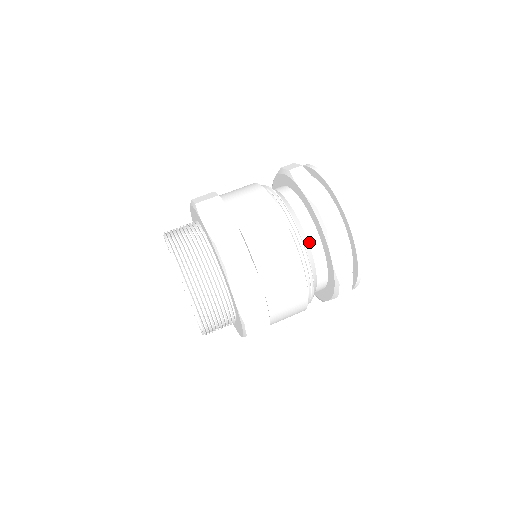
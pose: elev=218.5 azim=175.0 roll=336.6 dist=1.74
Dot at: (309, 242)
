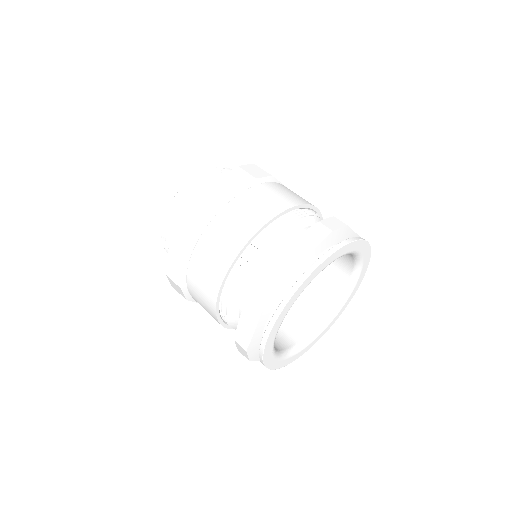
Dot at: (297, 233)
